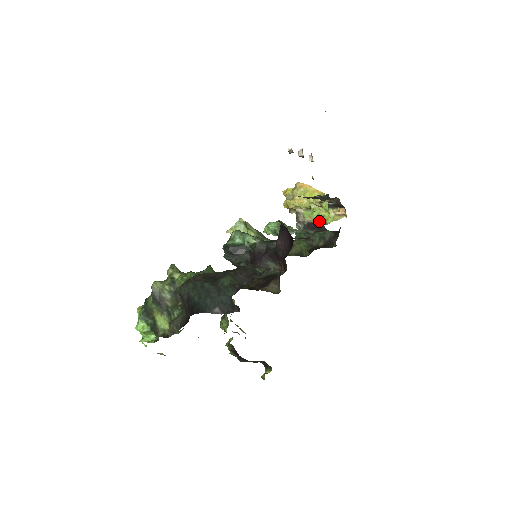
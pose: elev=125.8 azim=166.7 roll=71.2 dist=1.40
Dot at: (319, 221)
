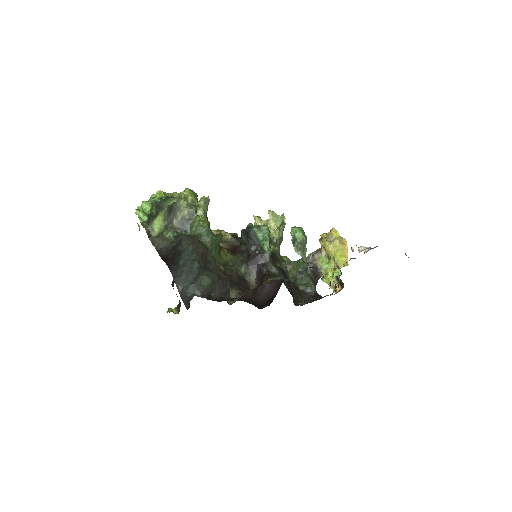
Dot at: (322, 272)
